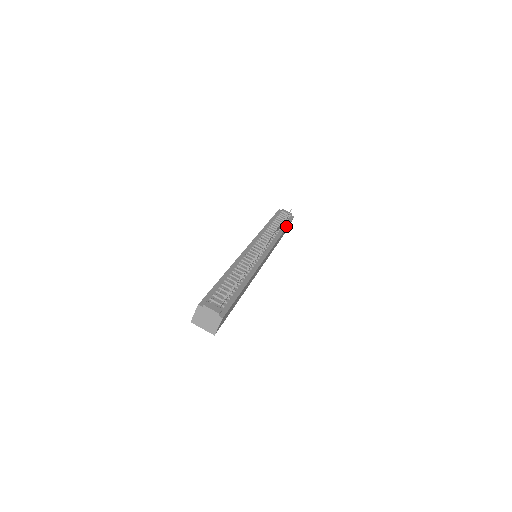
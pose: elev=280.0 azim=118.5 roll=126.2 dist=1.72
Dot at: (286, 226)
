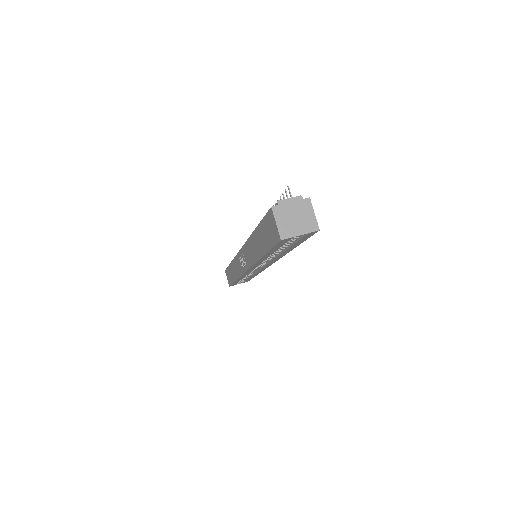
Dot at: occluded
